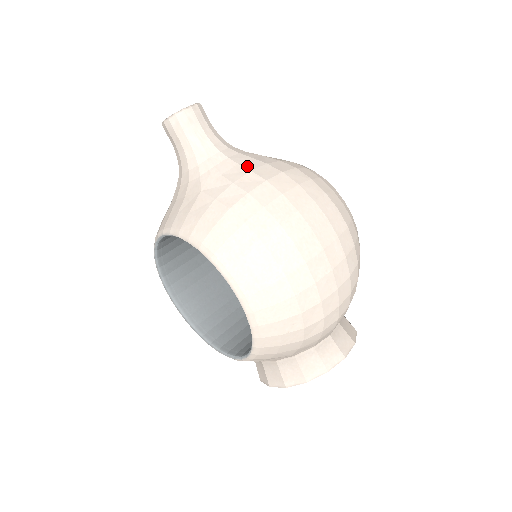
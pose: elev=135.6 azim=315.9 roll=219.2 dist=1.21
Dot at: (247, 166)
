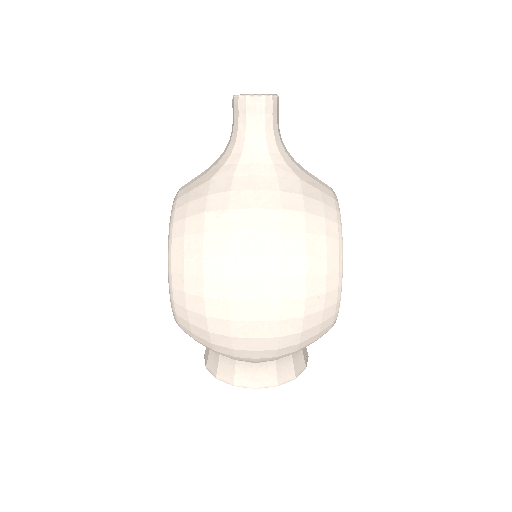
Dot at: (259, 182)
